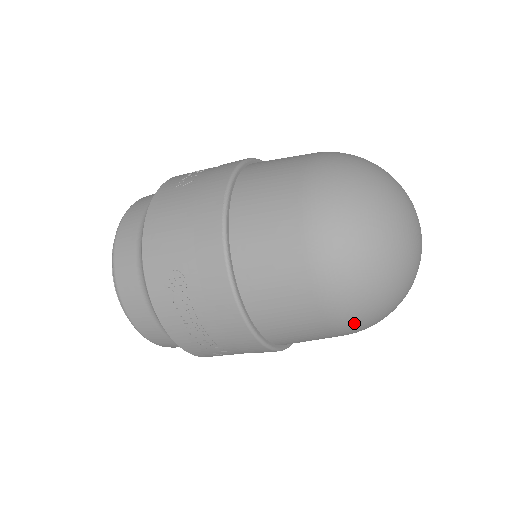
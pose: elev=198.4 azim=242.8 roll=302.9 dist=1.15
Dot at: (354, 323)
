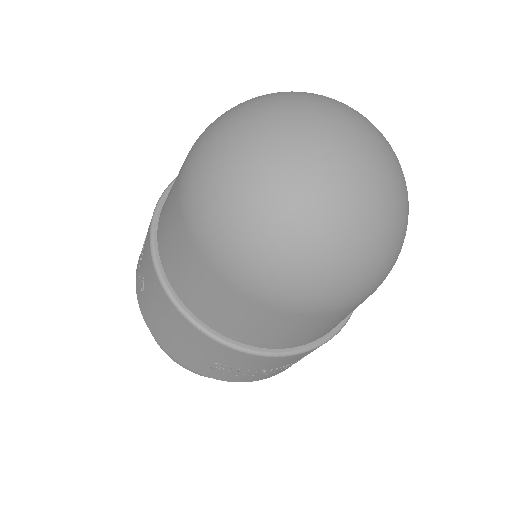
Dot at: (376, 285)
